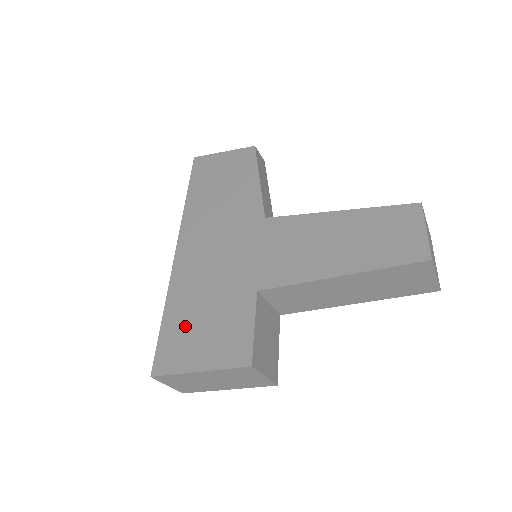
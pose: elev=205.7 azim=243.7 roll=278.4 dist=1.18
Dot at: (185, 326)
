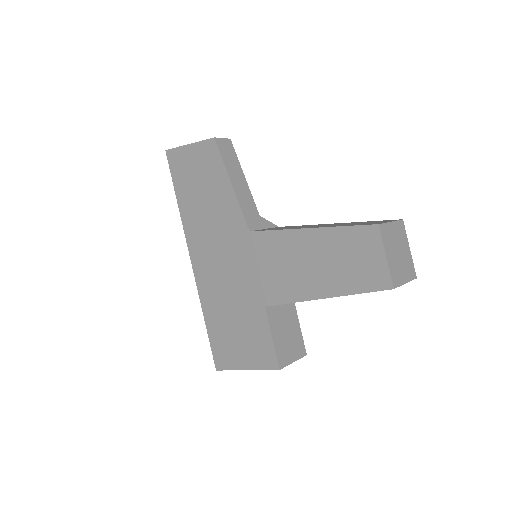
Dot at: (224, 333)
